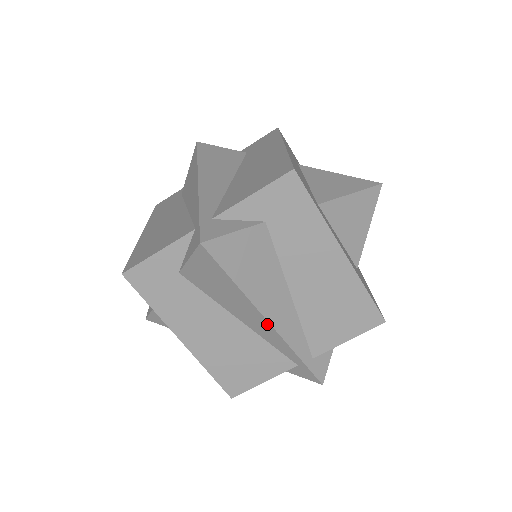
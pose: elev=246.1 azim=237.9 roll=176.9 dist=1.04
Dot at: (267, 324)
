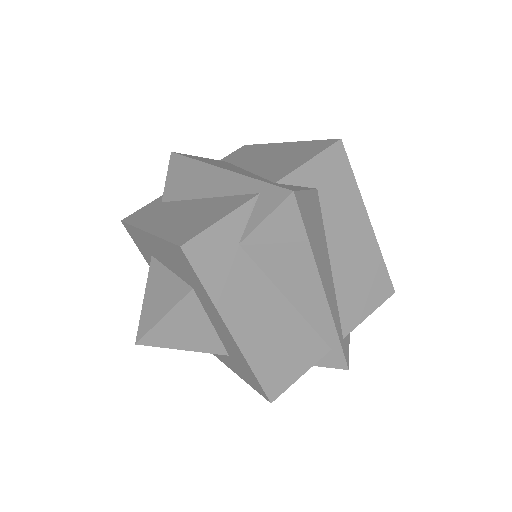
Dot at: (218, 171)
